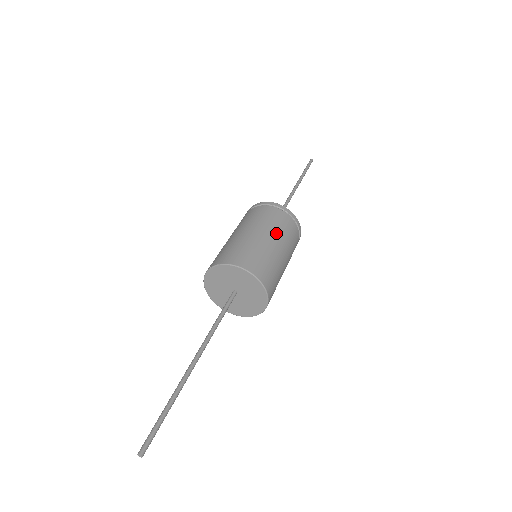
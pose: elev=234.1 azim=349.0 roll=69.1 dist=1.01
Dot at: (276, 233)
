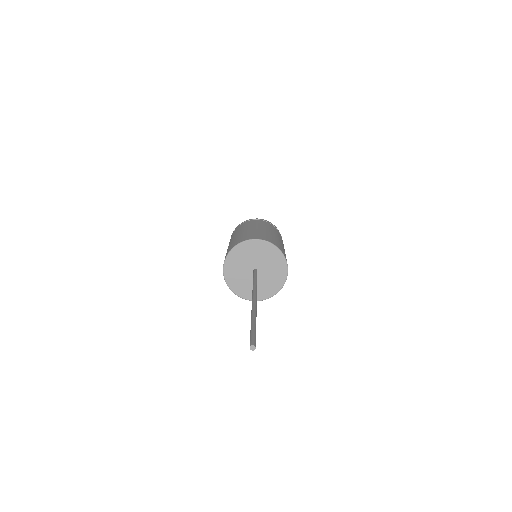
Dot at: (266, 227)
